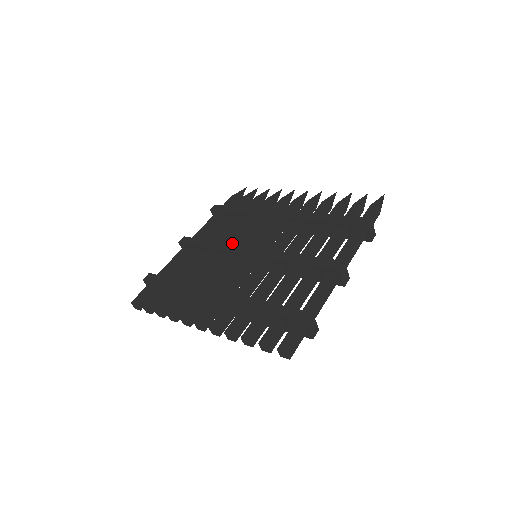
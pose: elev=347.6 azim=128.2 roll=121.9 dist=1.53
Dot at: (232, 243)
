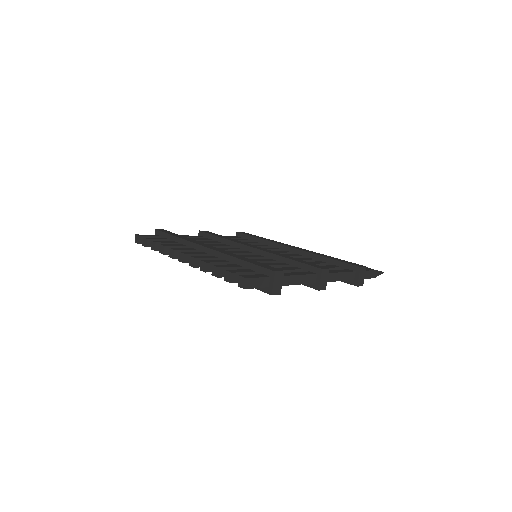
Dot at: occluded
